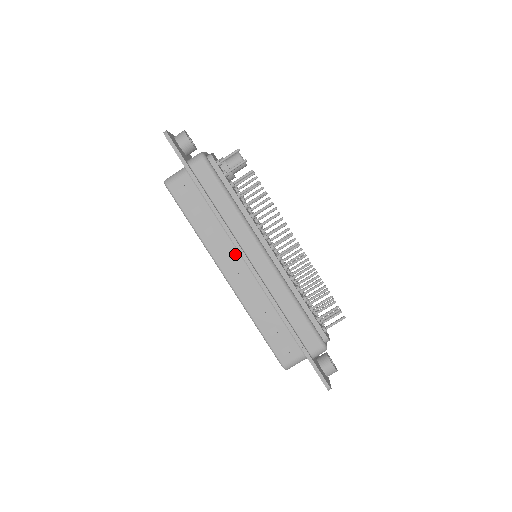
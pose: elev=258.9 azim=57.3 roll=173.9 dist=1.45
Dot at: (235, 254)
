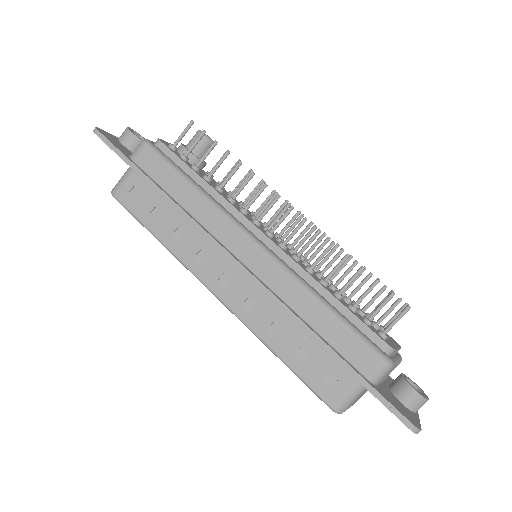
Dot at: (217, 256)
